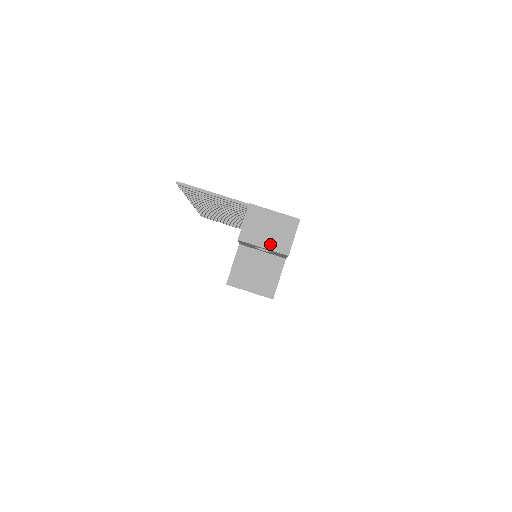
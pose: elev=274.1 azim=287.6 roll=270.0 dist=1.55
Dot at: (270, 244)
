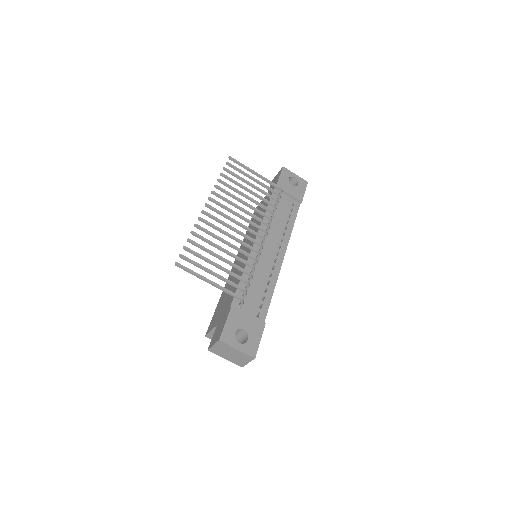
Dot at: (230, 359)
